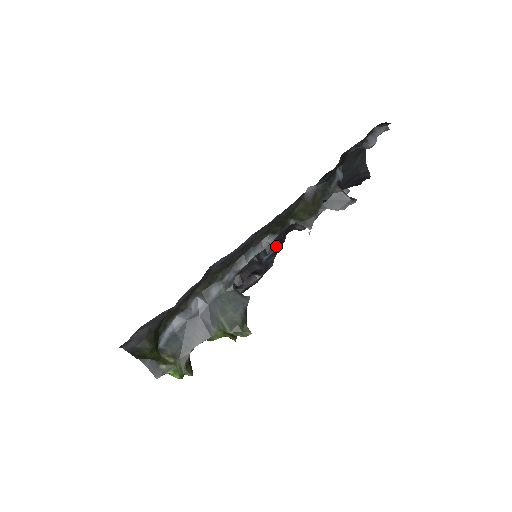
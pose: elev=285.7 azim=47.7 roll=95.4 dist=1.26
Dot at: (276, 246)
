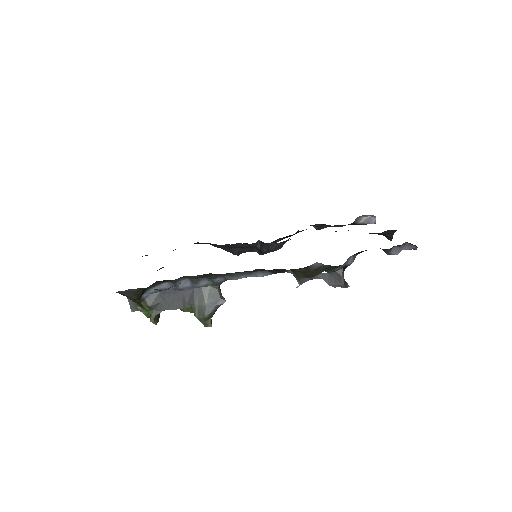
Dot at: (280, 248)
